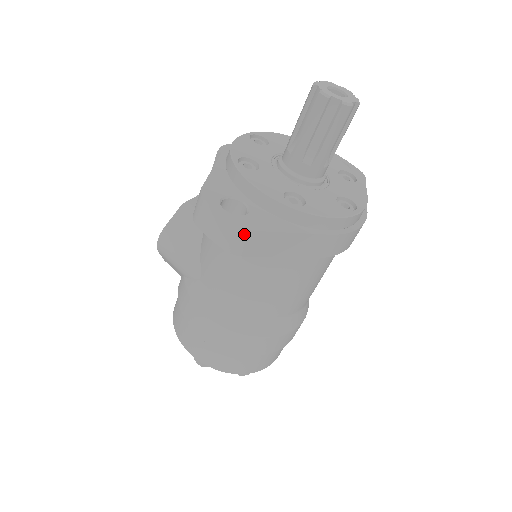
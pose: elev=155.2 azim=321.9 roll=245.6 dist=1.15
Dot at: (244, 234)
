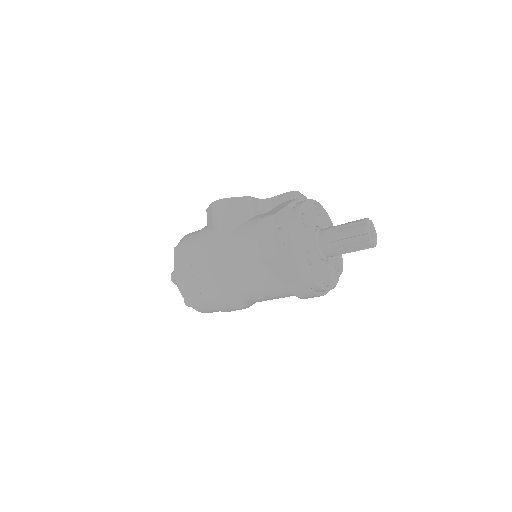
Dot at: (276, 254)
